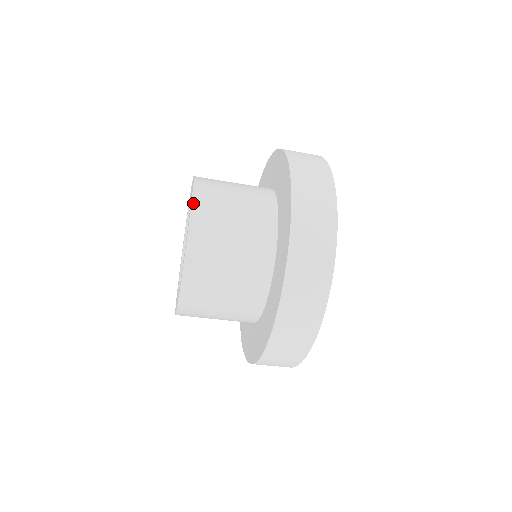
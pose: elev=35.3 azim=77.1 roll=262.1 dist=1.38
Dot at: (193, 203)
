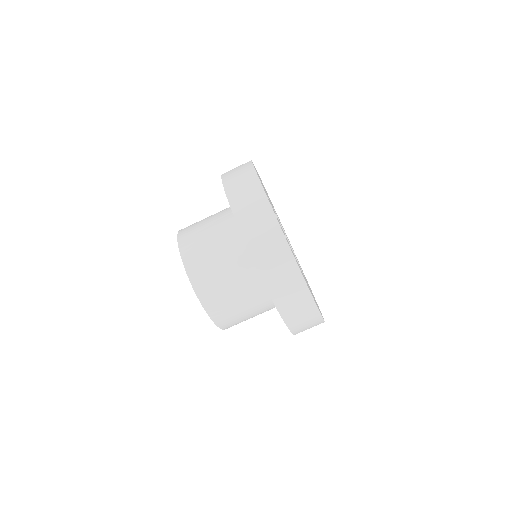
Dot at: (178, 235)
